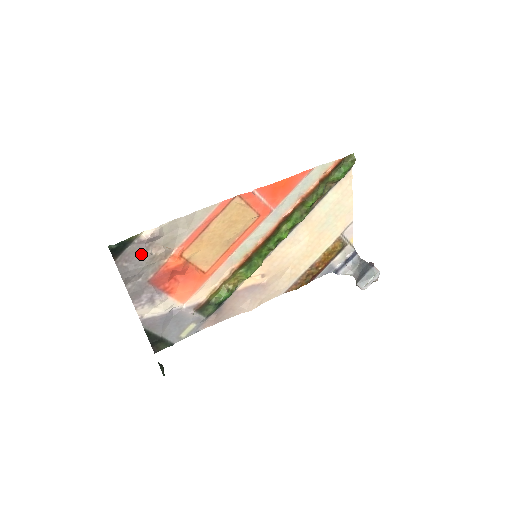
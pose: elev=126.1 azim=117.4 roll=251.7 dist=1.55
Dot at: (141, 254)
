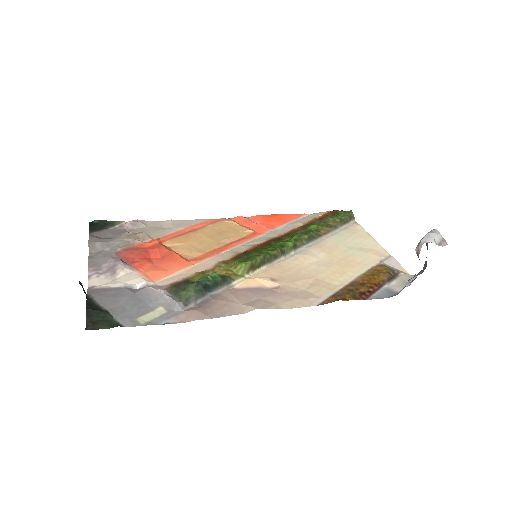
Dot at: (118, 234)
